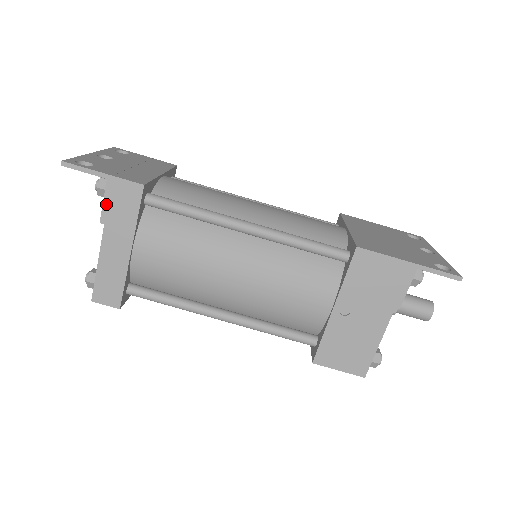
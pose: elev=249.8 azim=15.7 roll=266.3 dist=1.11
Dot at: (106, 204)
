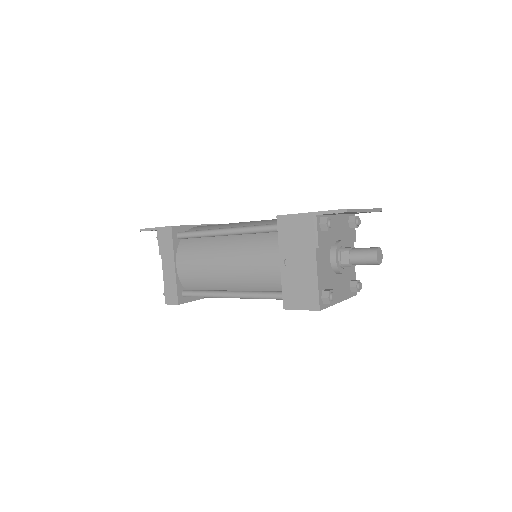
Dot at: (160, 244)
